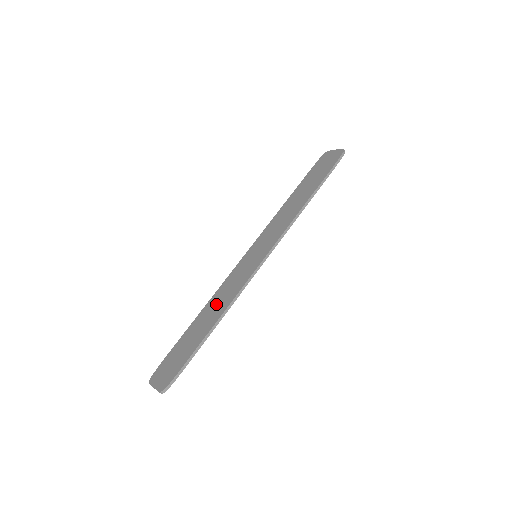
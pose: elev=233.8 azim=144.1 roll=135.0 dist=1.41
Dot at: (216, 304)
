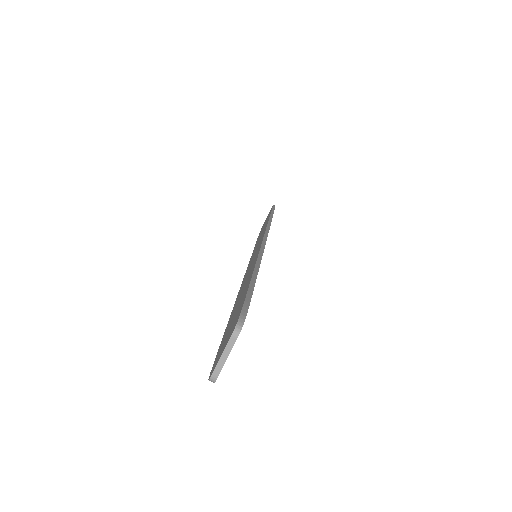
Dot at: occluded
